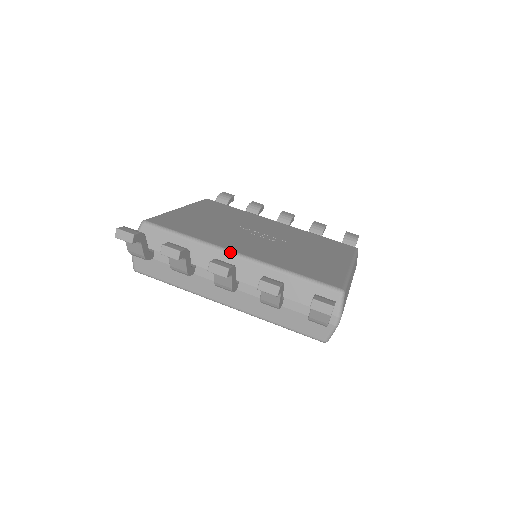
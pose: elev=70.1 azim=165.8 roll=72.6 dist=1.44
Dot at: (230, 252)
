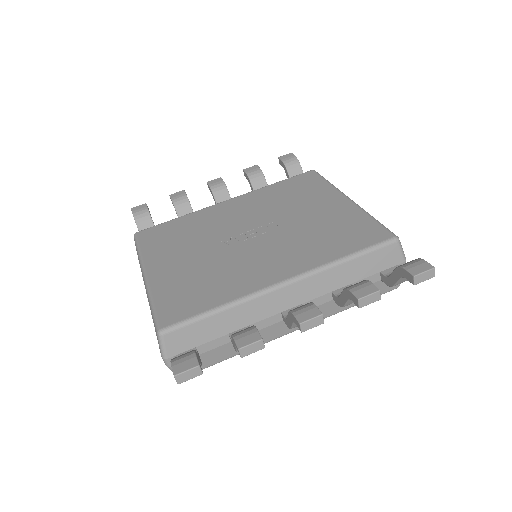
Dot at: (275, 287)
